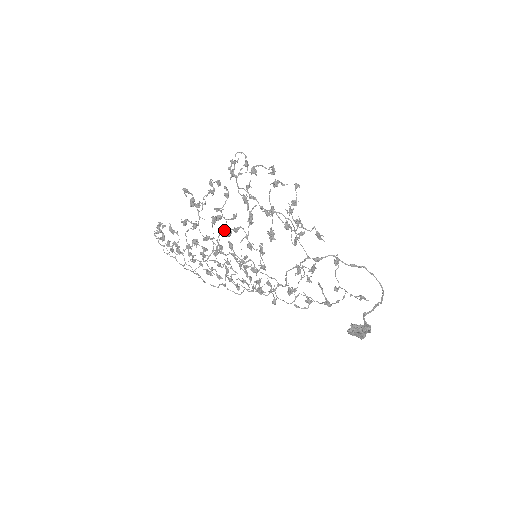
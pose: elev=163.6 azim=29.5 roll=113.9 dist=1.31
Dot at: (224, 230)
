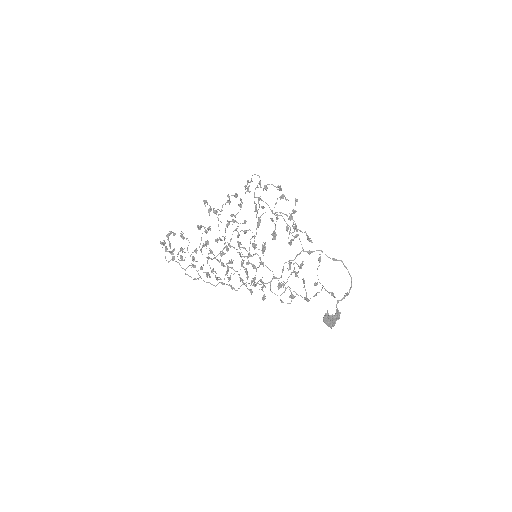
Dot at: (237, 231)
